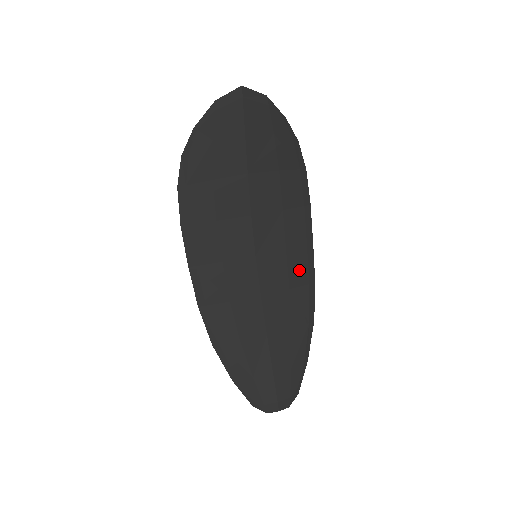
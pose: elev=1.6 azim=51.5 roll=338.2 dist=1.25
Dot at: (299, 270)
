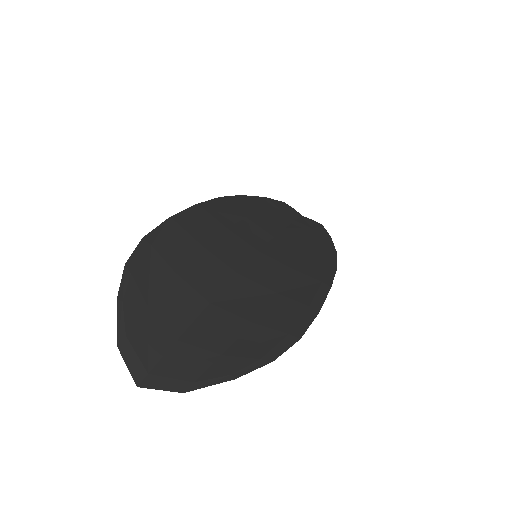
Dot at: (314, 268)
